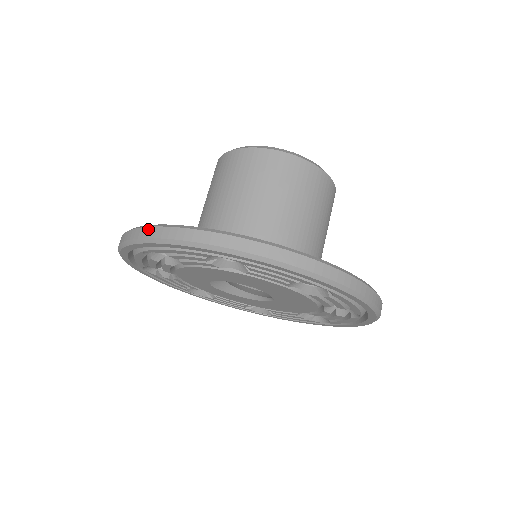
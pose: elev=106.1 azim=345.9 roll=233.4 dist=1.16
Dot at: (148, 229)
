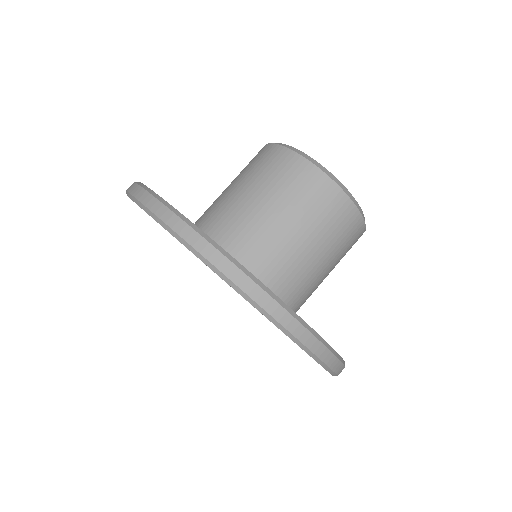
Dot at: (133, 184)
